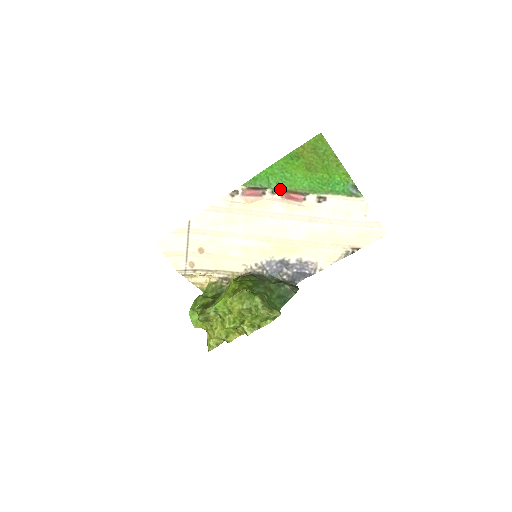
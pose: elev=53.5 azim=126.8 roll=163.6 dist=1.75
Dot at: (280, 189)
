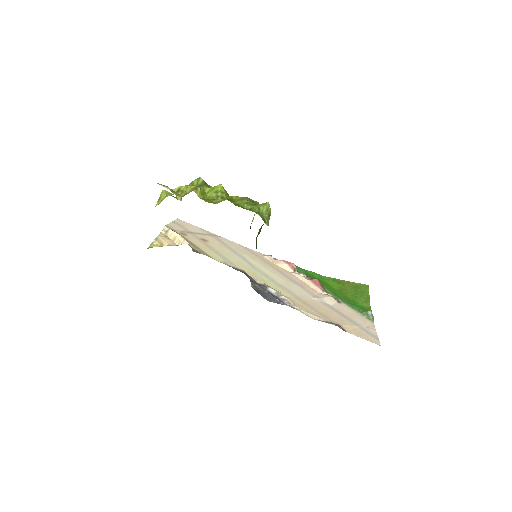
Dot at: (310, 277)
